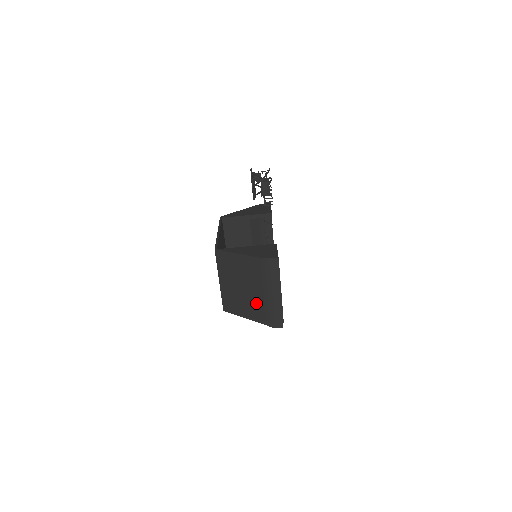
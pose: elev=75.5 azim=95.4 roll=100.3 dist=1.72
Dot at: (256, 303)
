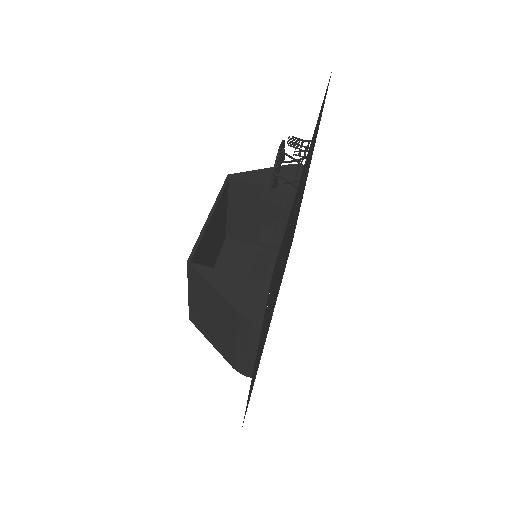
Dot at: (225, 345)
